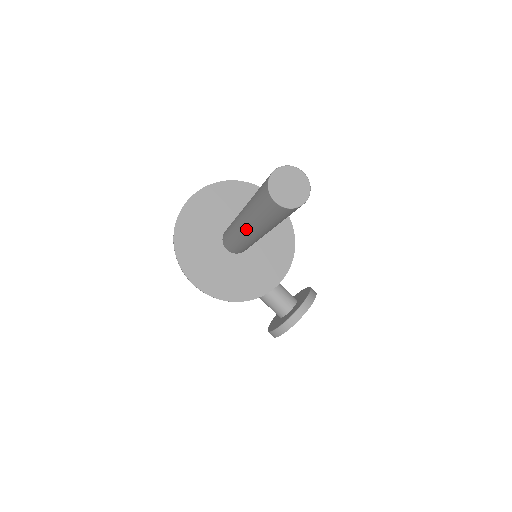
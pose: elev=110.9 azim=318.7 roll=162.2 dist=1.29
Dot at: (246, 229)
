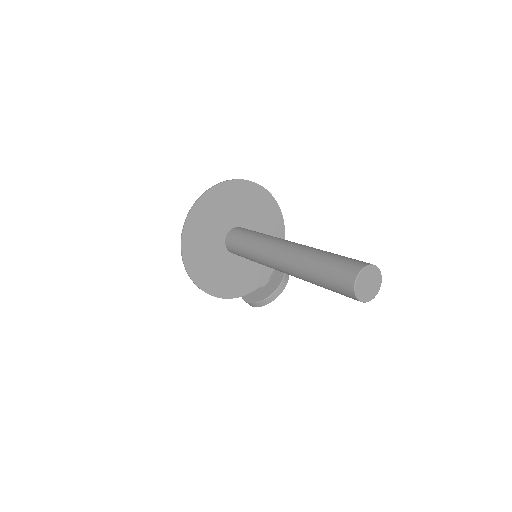
Dot at: (285, 272)
